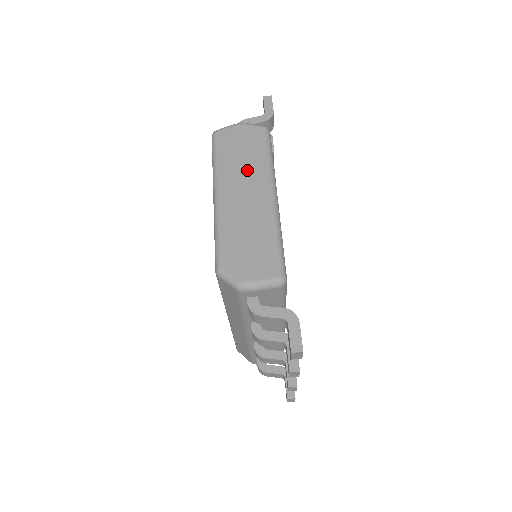
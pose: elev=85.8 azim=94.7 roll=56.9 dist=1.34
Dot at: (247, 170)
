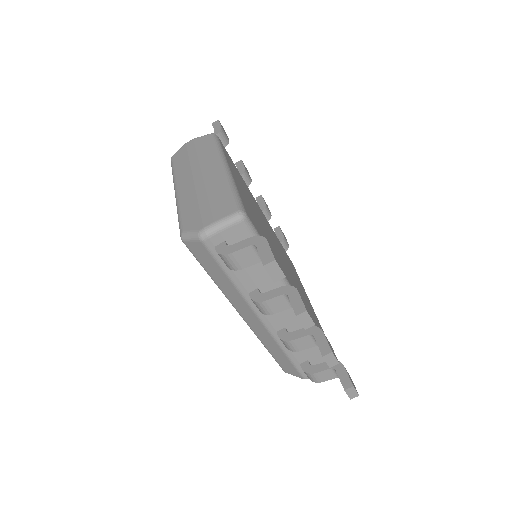
Dot at: (198, 162)
